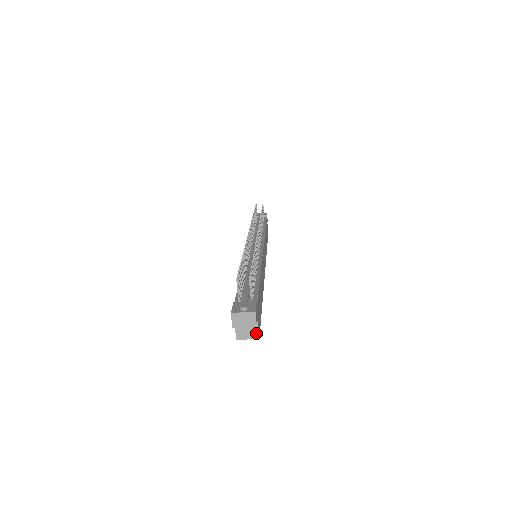
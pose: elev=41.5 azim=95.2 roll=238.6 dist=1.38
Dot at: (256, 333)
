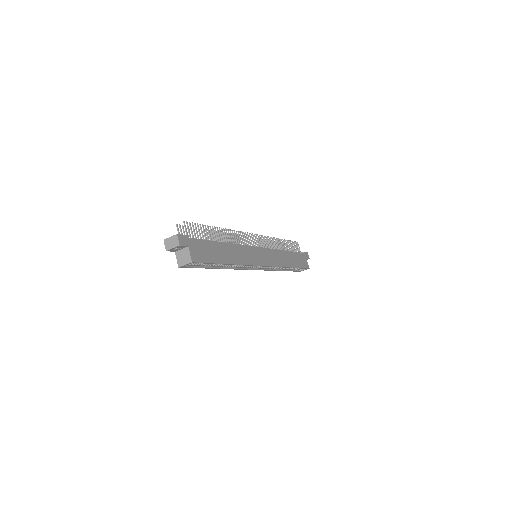
Dot at: (189, 258)
